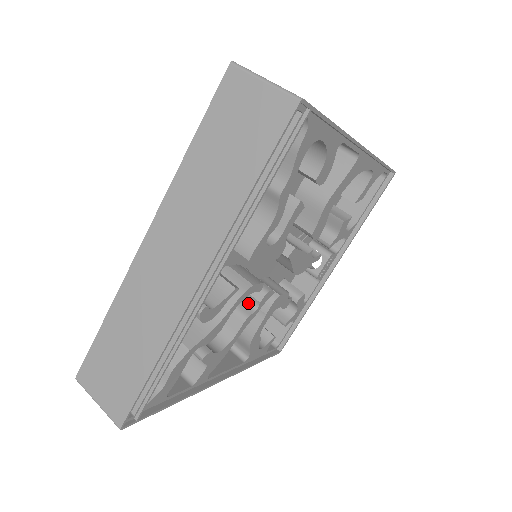
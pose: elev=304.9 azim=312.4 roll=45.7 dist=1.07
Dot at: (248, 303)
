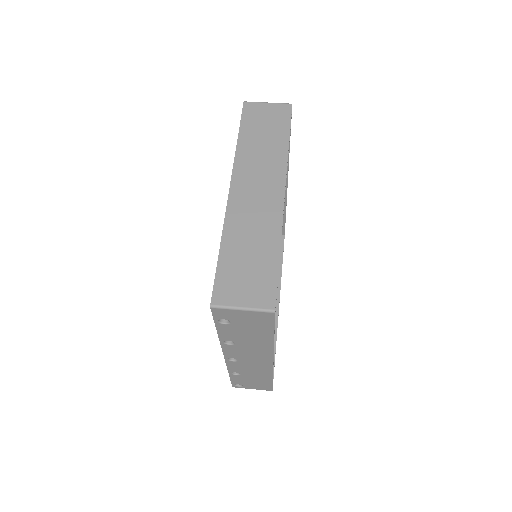
Dot at: occluded
